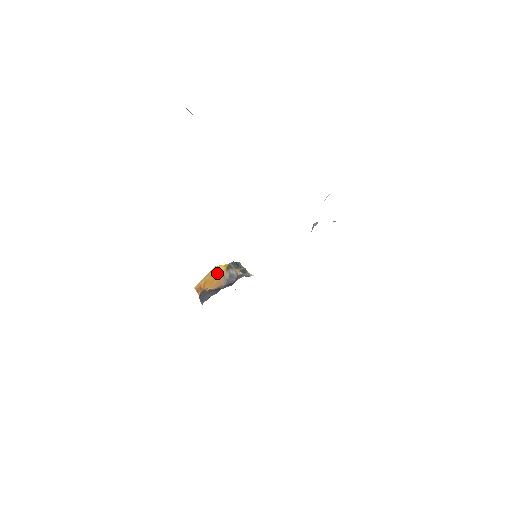
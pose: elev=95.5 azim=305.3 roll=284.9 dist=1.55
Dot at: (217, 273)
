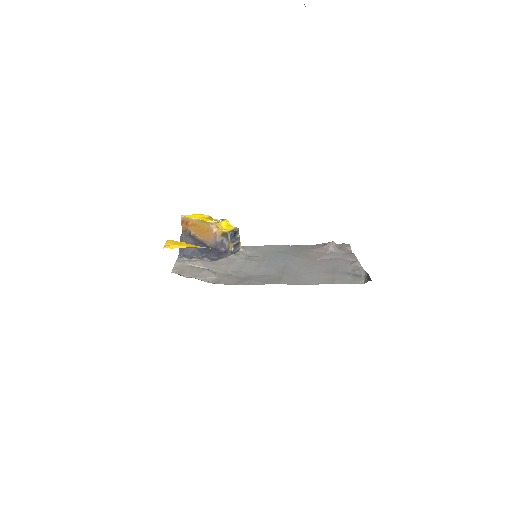
Dot at: (211, 229)
